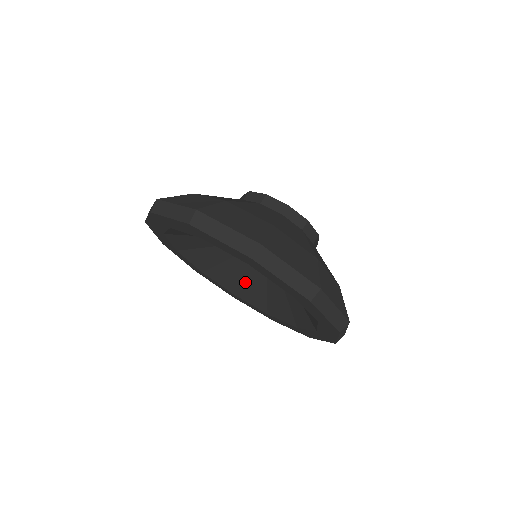
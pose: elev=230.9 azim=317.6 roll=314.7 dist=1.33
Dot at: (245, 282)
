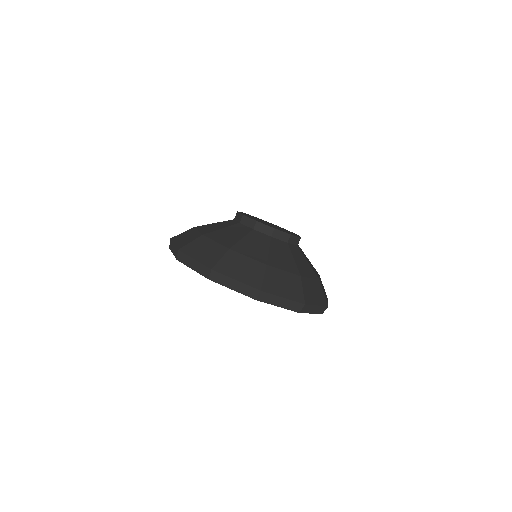
Dot at: occluded
